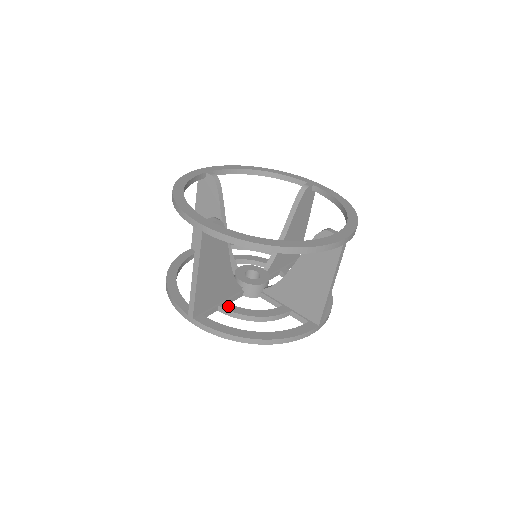
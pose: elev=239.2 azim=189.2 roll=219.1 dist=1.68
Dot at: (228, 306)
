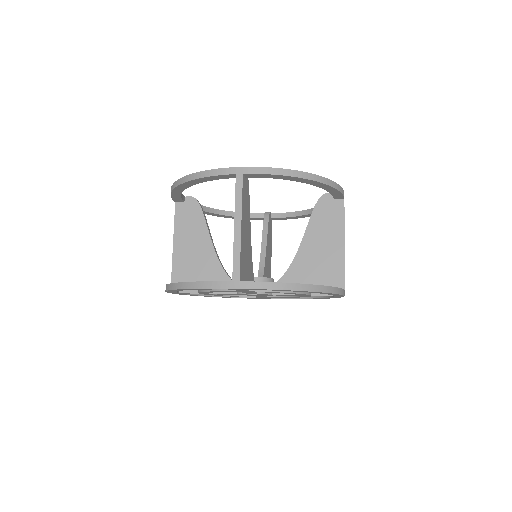
Dot at: occluded
